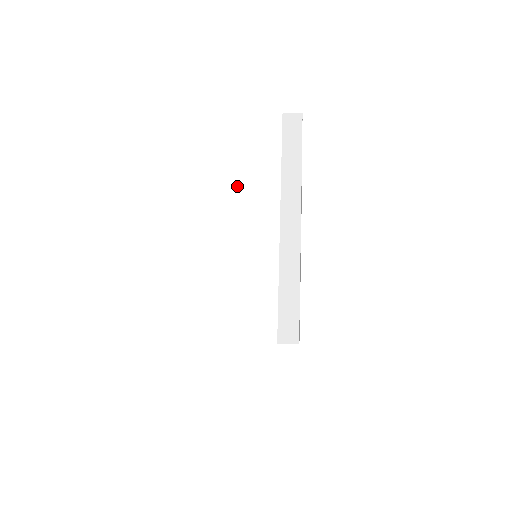
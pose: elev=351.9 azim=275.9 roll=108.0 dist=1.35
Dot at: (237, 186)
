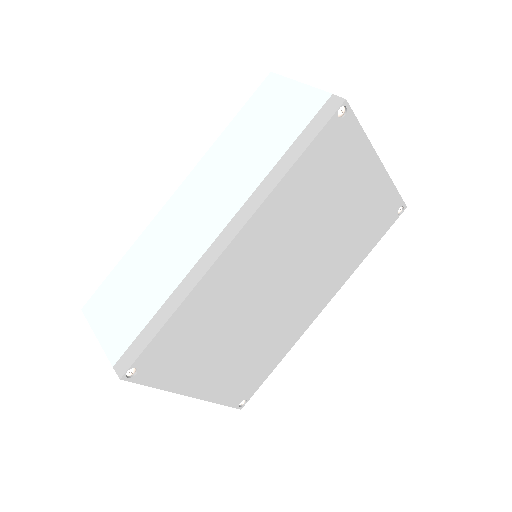
Dot at: occluded
